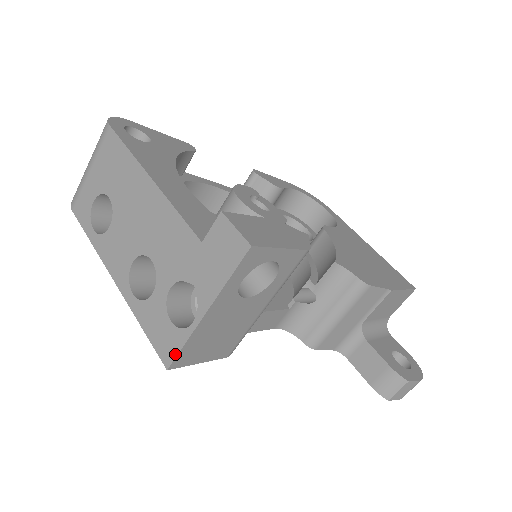
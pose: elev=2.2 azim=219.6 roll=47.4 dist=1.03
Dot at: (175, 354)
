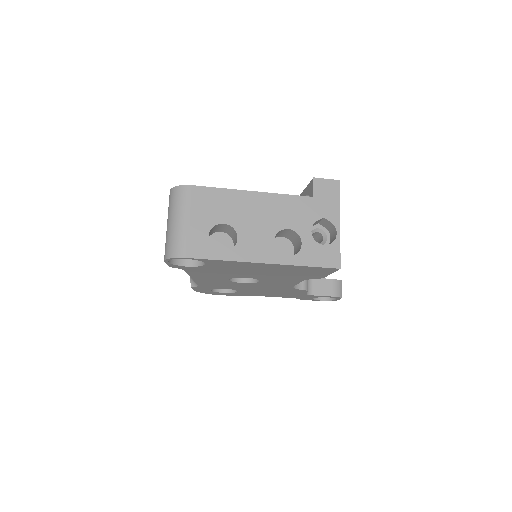
Dot at: (339, 256)
